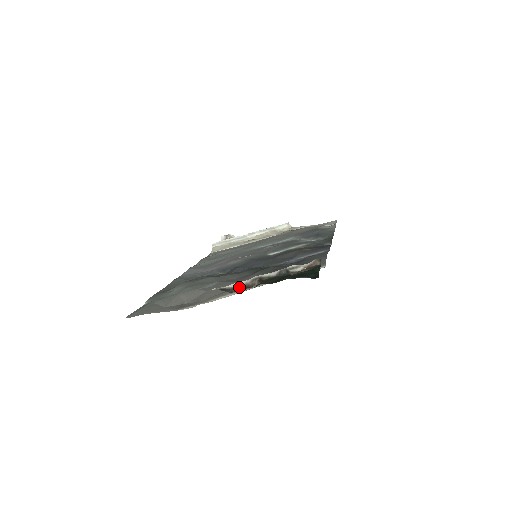
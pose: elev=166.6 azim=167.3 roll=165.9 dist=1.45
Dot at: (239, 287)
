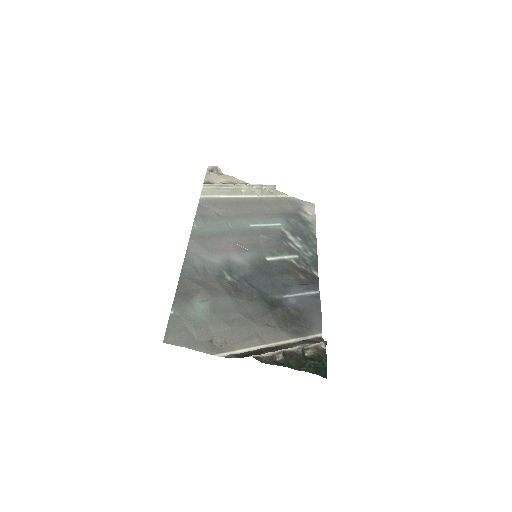
Dot at: (268, 357)
